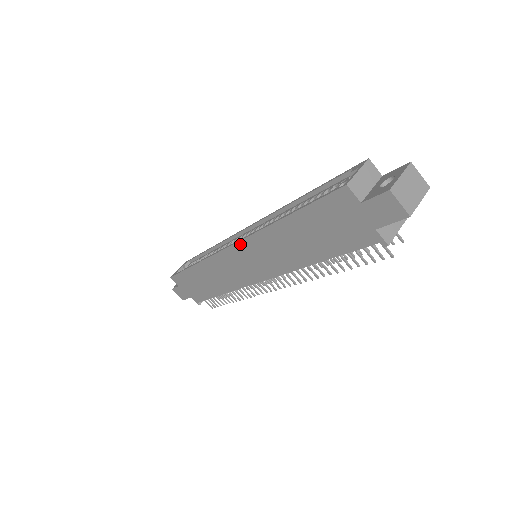
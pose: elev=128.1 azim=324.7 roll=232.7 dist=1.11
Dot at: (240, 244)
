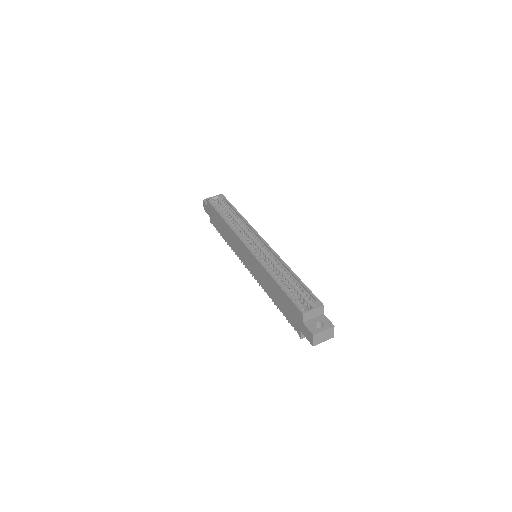
Dot at: (251, 254)
